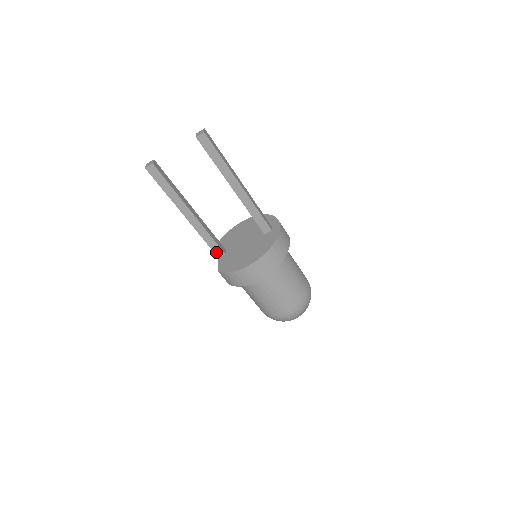
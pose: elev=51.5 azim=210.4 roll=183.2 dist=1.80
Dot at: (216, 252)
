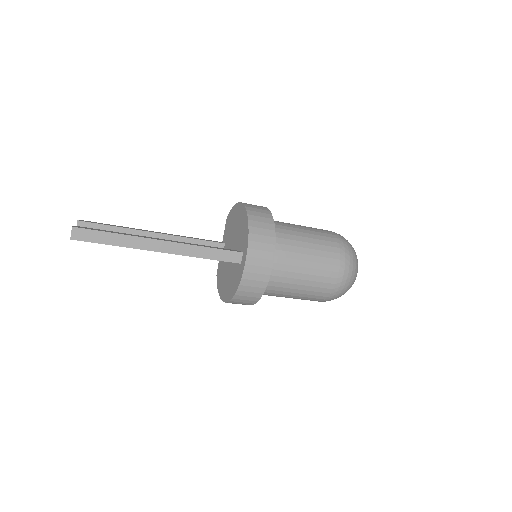
Dot at: occluded
